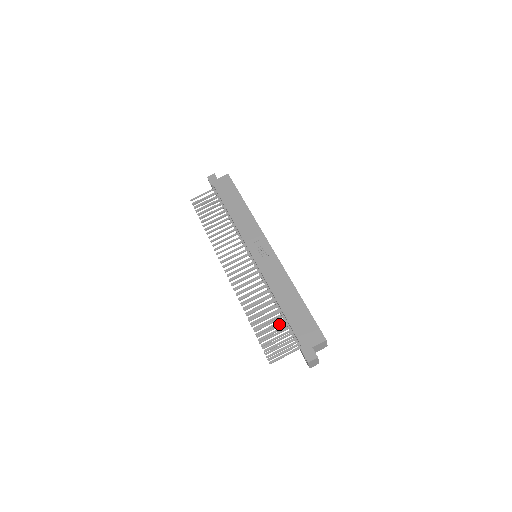
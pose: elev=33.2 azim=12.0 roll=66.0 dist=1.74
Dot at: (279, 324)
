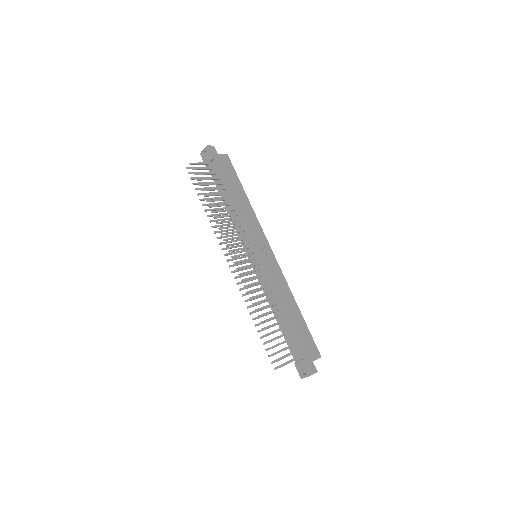
Dot at: (285, 333)
